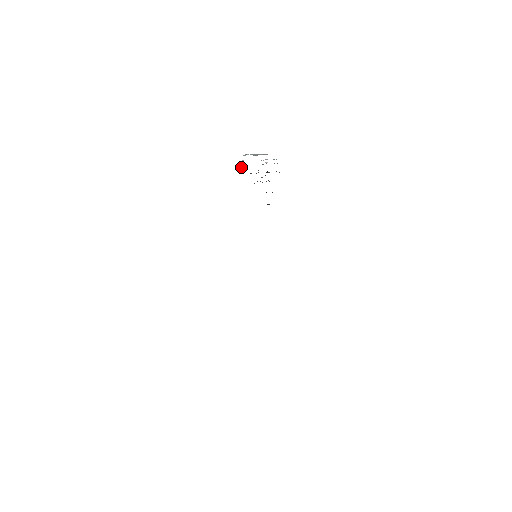
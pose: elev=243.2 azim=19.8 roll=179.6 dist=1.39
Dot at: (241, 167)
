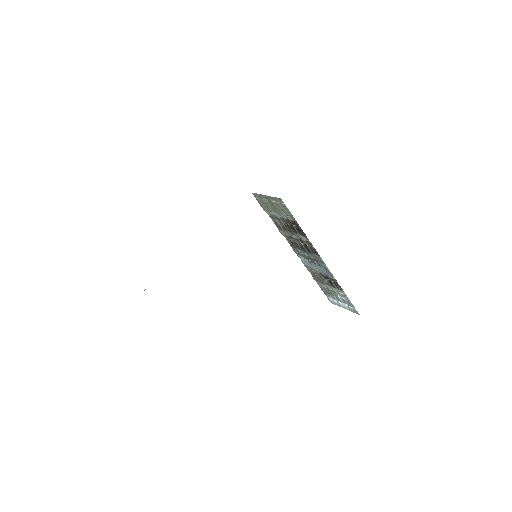
Dot at: (322, 286)
